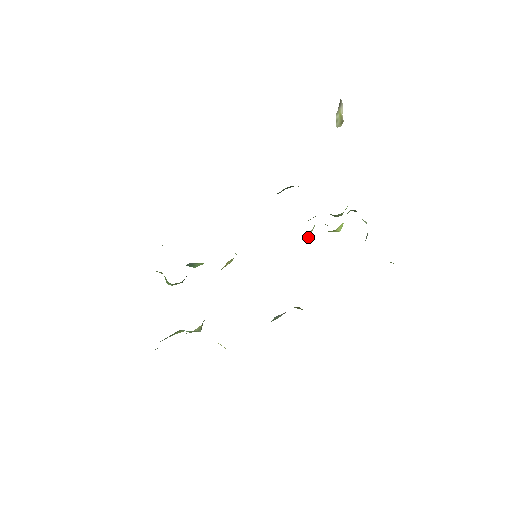
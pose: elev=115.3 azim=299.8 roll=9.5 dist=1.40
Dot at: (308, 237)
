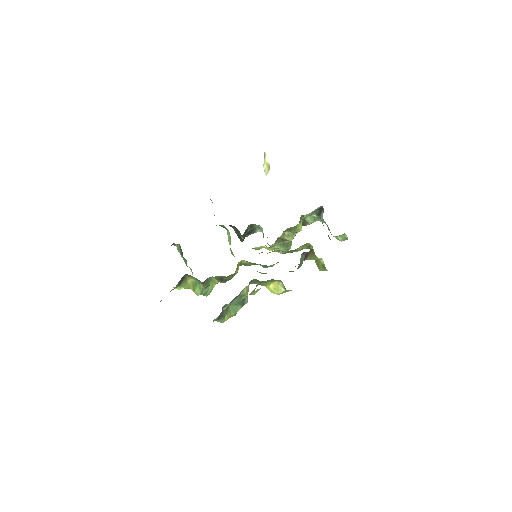
Dot at: occluded
